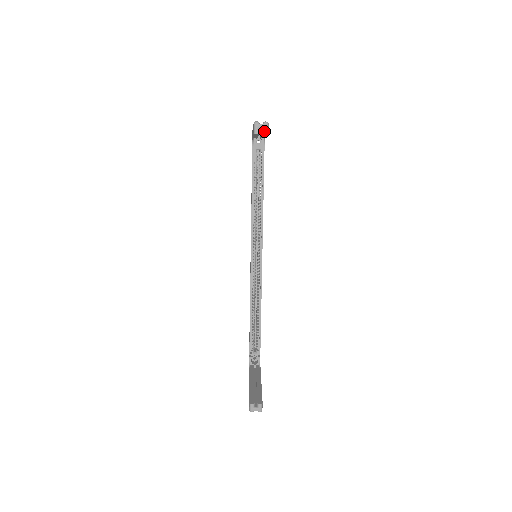
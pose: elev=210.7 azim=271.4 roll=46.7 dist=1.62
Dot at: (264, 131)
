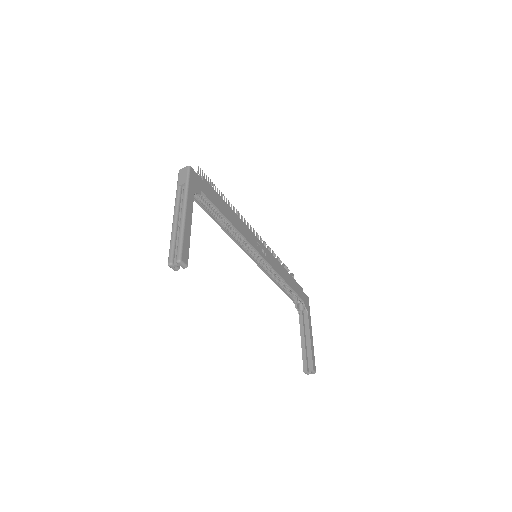
Dot at: (182, 267)
